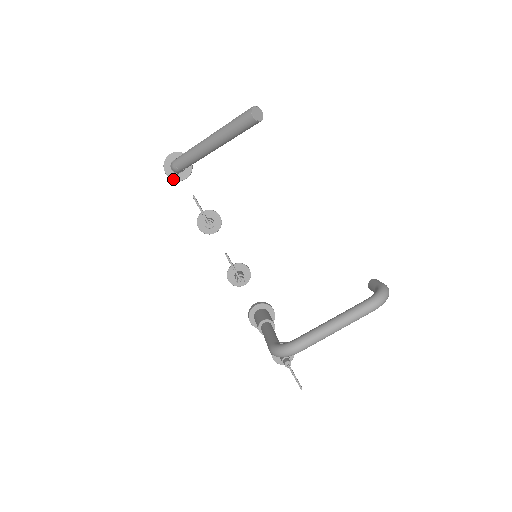
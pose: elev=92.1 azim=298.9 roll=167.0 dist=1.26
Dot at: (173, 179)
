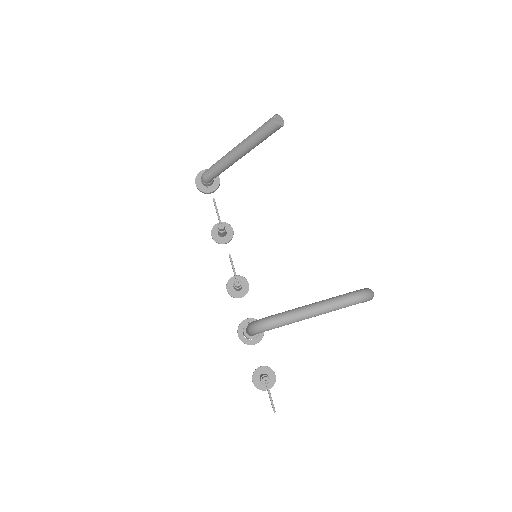
Dot at: (201, 190)
